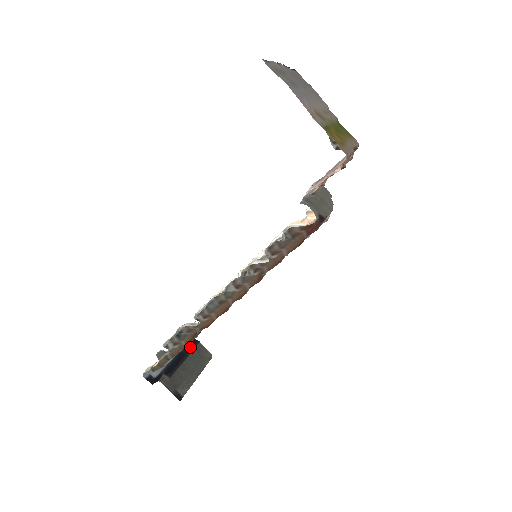
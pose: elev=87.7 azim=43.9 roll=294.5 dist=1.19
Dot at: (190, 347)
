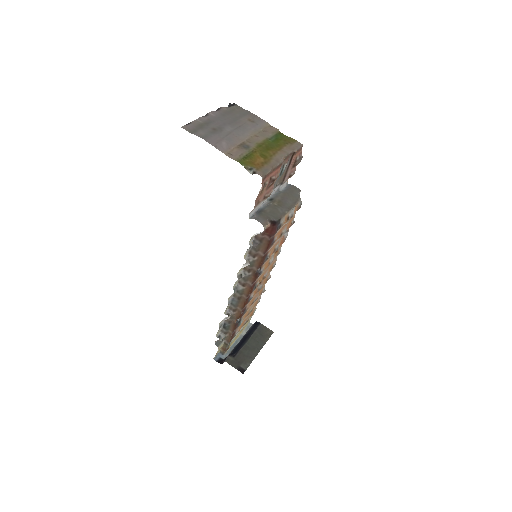
Dot at: (252, 329)
